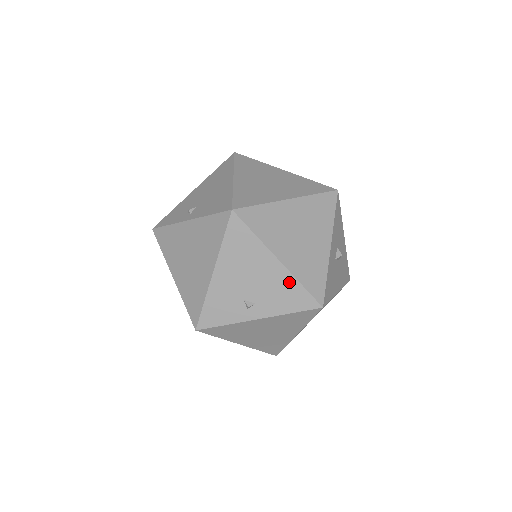
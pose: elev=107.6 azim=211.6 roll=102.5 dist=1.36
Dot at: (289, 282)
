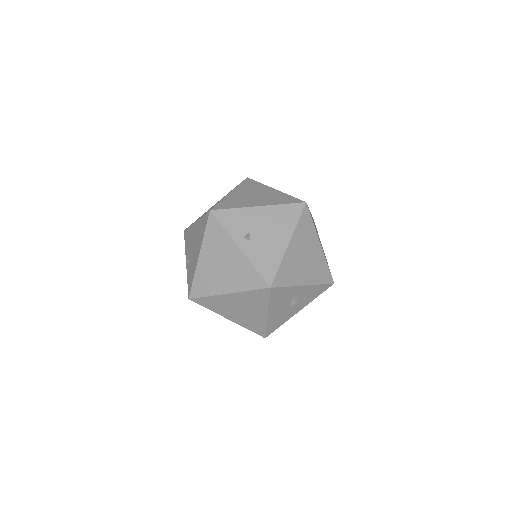
Dot at: (277, 257)
